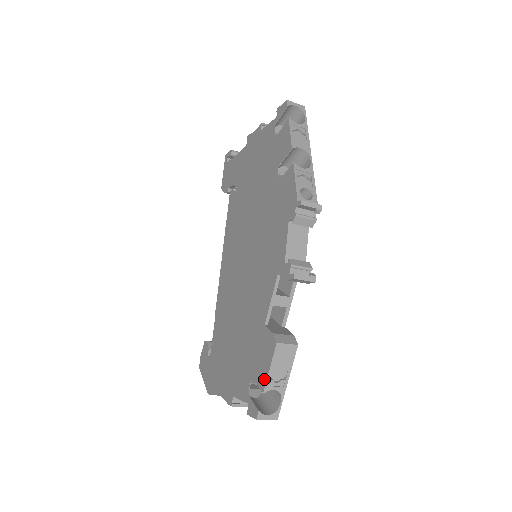
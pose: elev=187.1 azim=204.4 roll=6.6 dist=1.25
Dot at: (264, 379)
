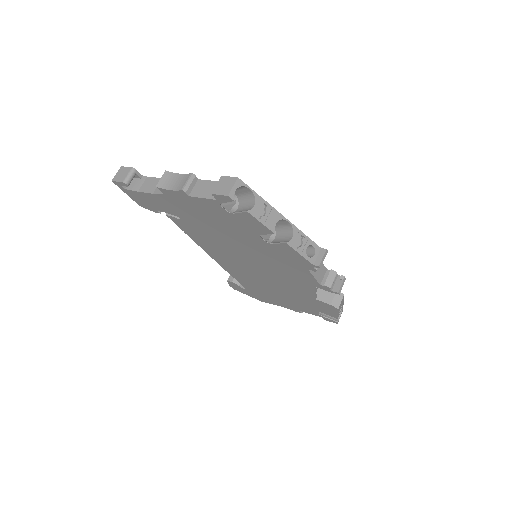
Dot at: (335, 316)
